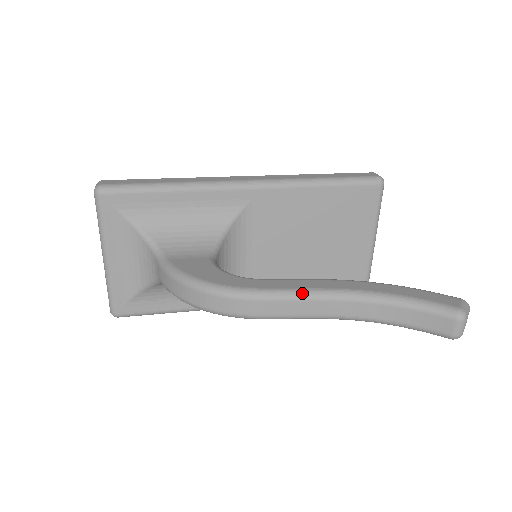
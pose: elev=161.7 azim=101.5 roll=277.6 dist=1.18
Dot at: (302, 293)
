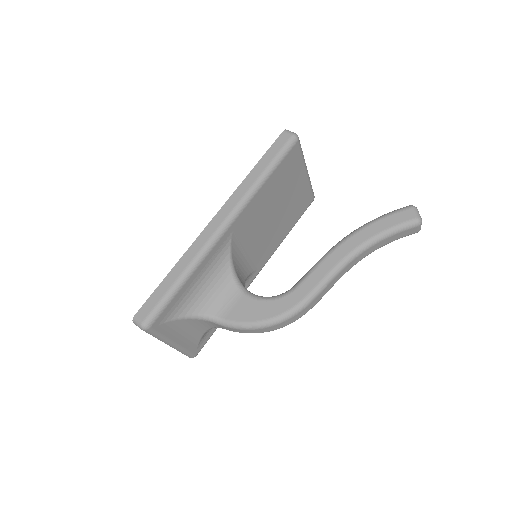
Dot at: (328, 279)
